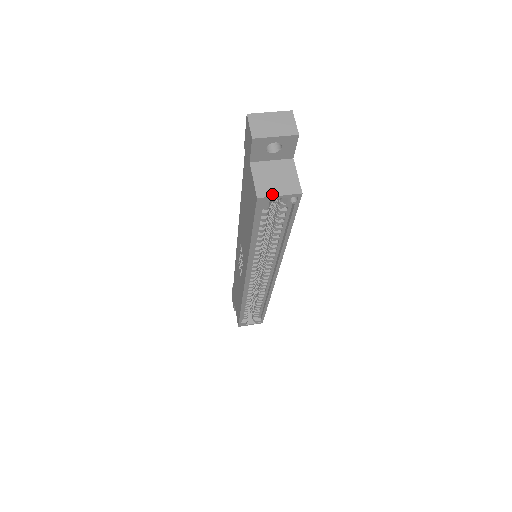
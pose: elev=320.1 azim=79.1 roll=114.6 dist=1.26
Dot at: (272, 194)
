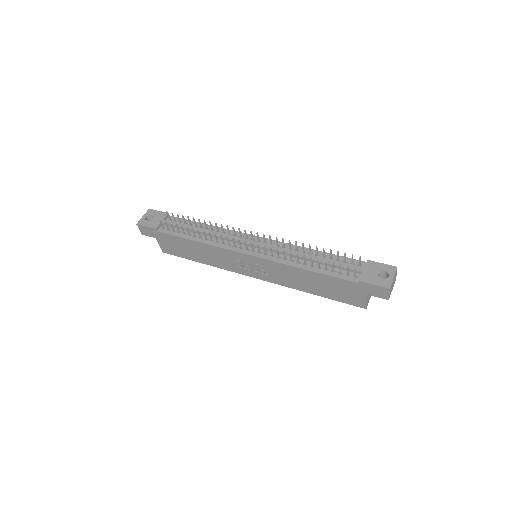
Dot at: occluded
